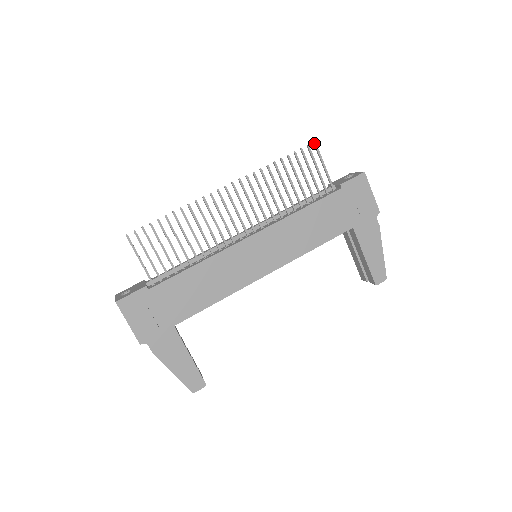
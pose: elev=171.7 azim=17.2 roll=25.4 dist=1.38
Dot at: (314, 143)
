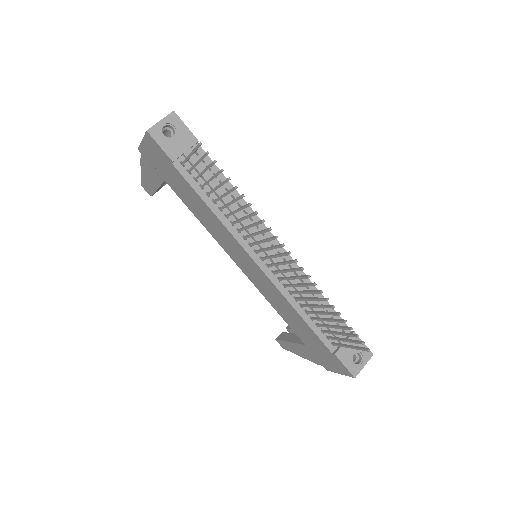
Dot at: (368, 350)
